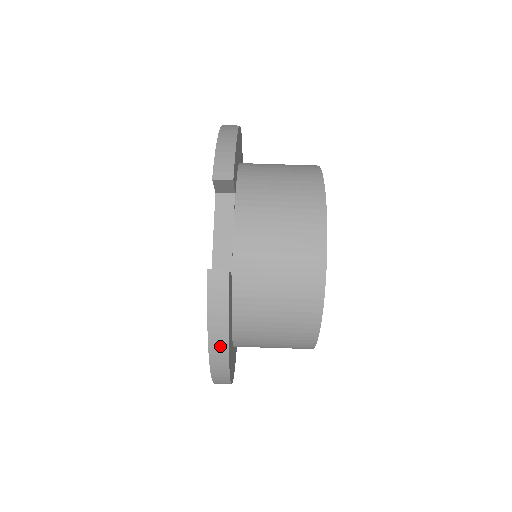
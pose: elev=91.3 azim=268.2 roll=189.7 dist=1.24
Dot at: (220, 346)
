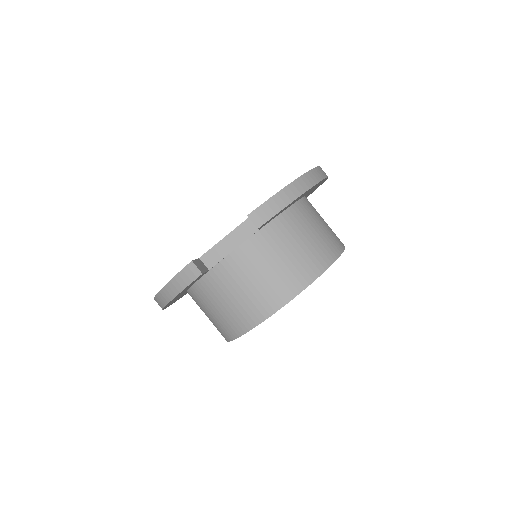
Dot at: (165, 297)
